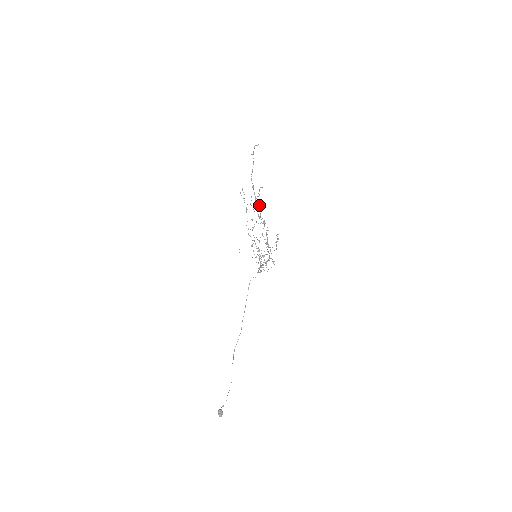
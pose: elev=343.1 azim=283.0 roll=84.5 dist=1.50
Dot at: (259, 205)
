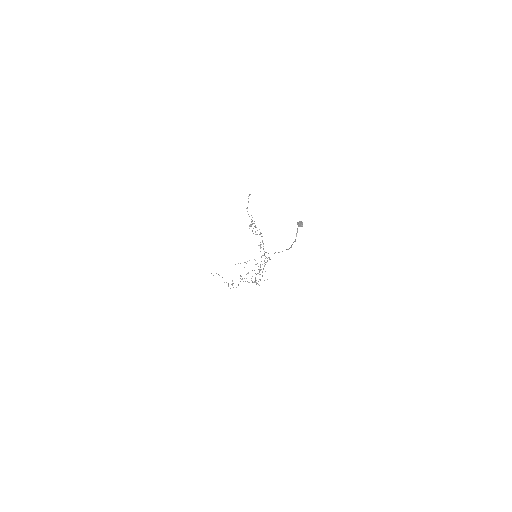
Dot at: (252, 230)
